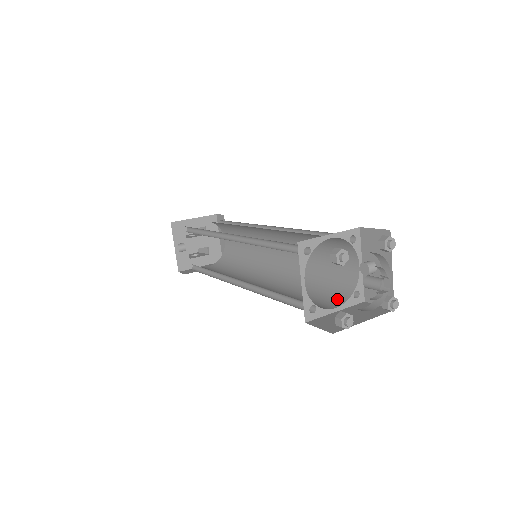
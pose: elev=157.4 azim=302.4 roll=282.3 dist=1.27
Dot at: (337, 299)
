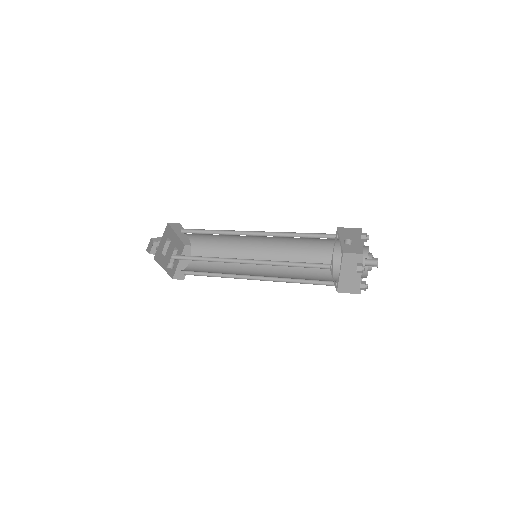
Dot at: (333, 263)
